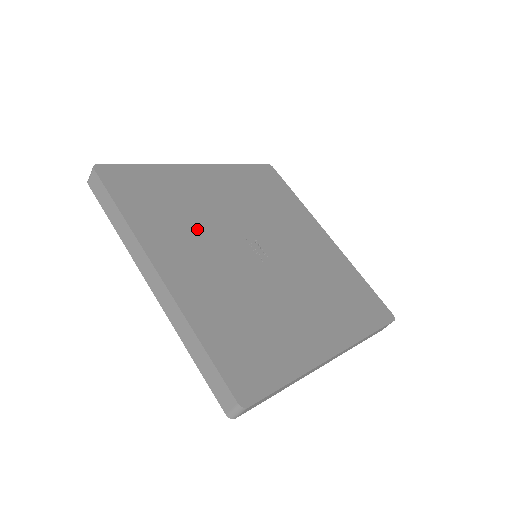
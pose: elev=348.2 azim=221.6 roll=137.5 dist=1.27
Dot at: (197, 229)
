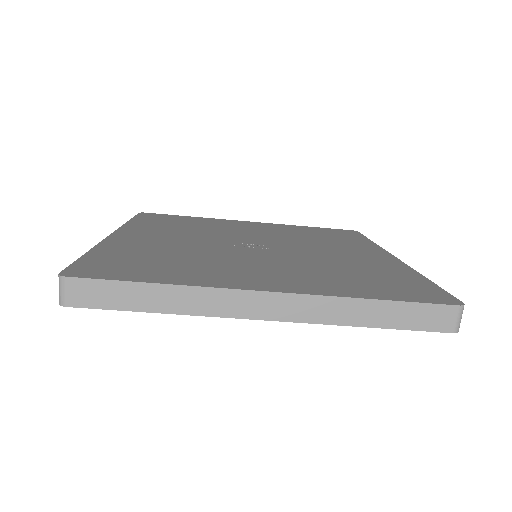
Dot at: (212, 259)
